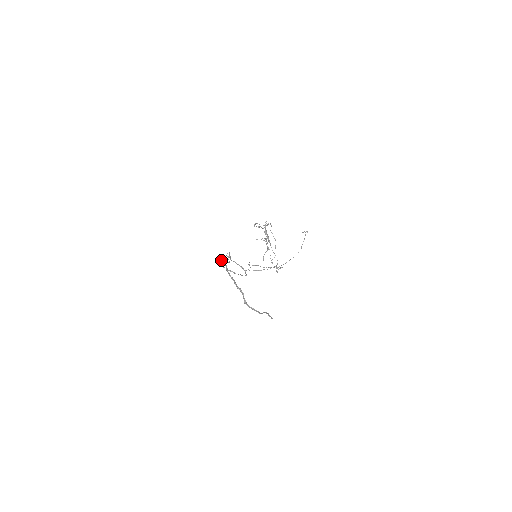
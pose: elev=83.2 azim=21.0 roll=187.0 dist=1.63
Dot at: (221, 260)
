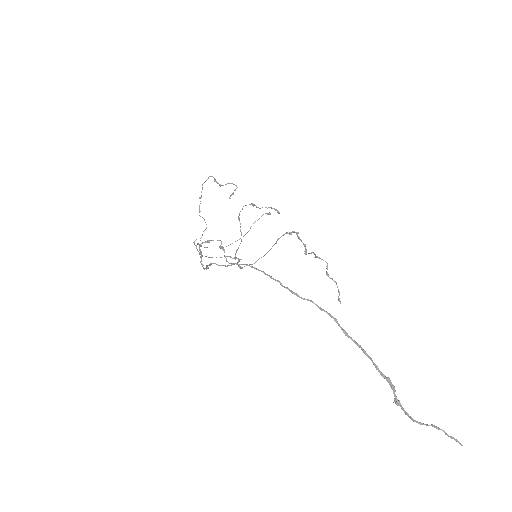
Dot at: (308, 299)
